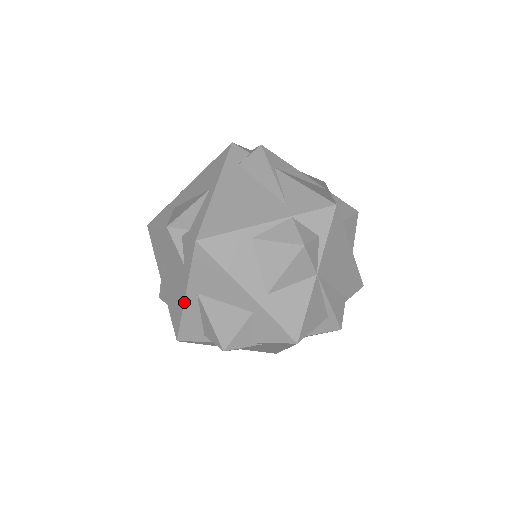
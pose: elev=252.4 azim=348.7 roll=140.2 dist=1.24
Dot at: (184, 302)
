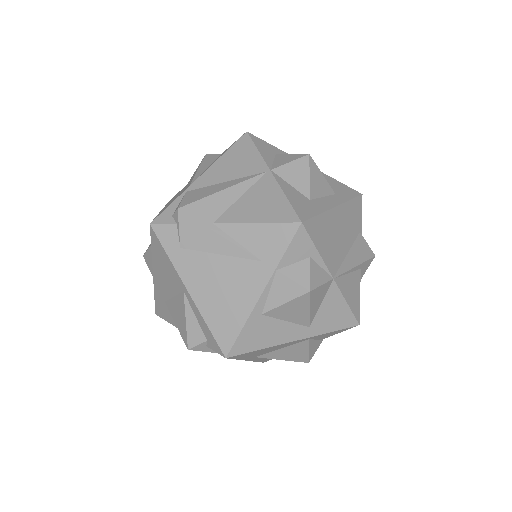
Dot at: occluded
